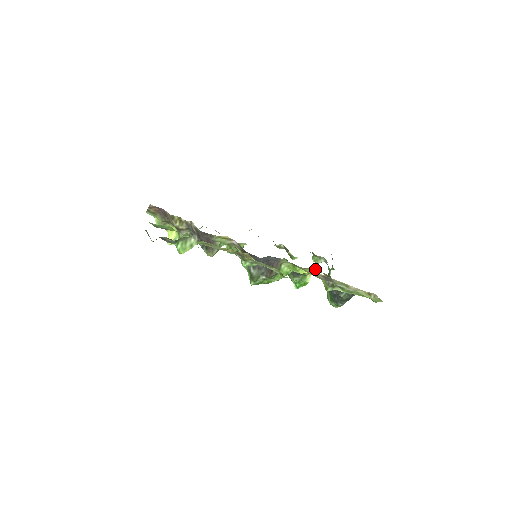
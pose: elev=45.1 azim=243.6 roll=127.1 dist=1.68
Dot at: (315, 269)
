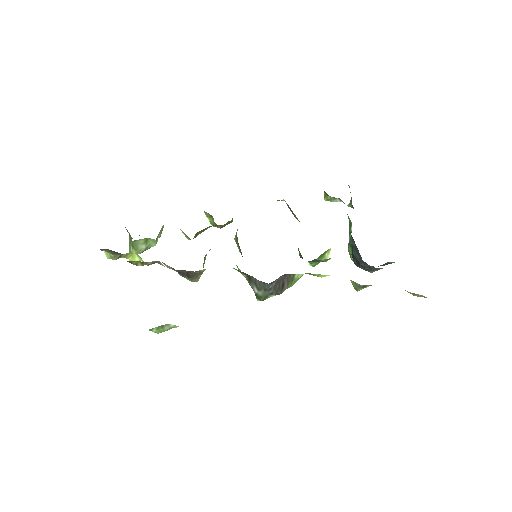
Dot at: occluded
